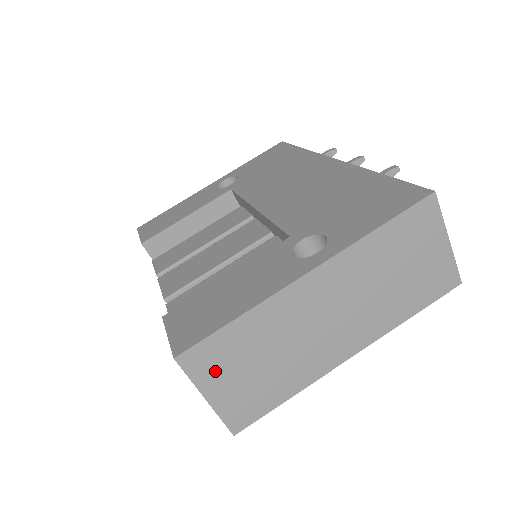
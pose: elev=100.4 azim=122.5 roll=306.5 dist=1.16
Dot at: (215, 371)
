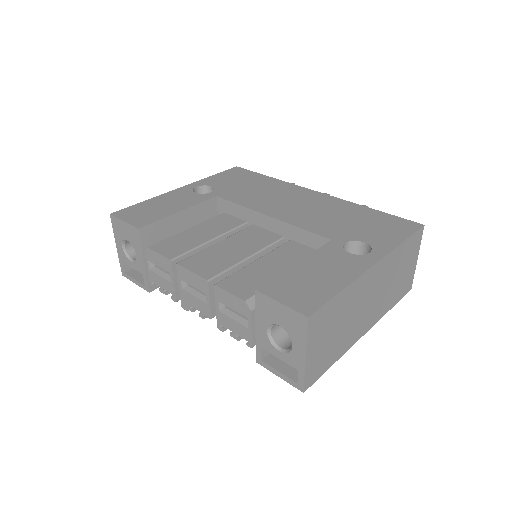
Dot at: (318, 333)
